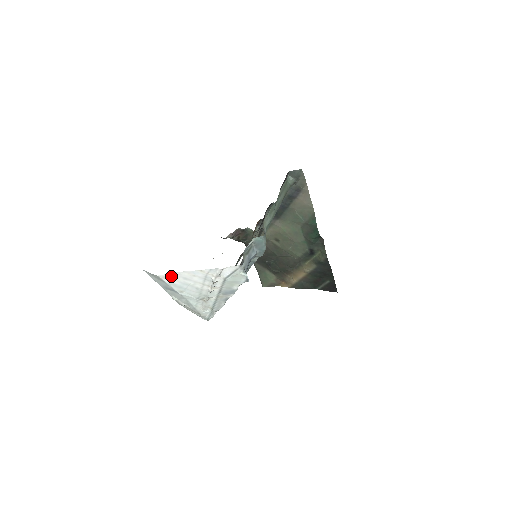
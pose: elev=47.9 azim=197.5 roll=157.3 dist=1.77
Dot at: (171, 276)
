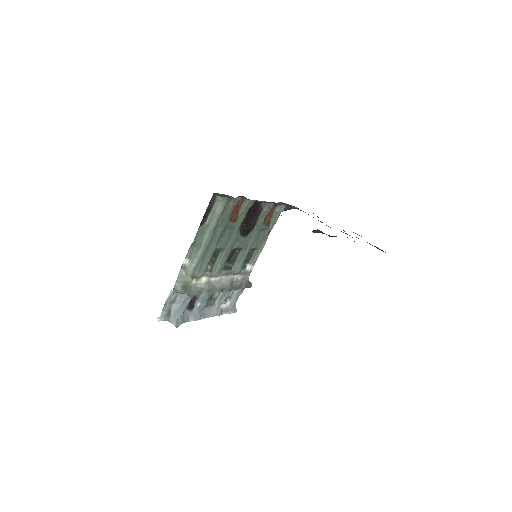
Dot at: occluded
